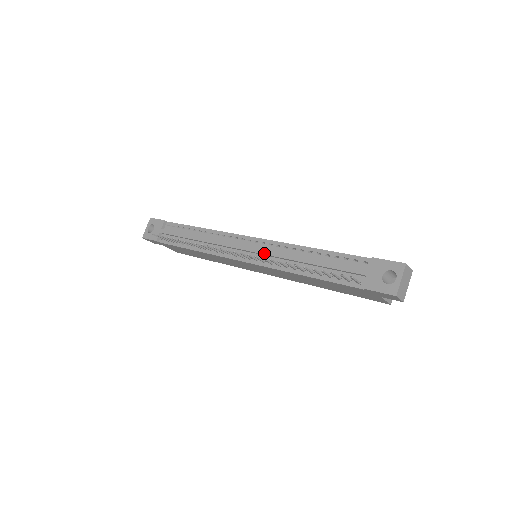
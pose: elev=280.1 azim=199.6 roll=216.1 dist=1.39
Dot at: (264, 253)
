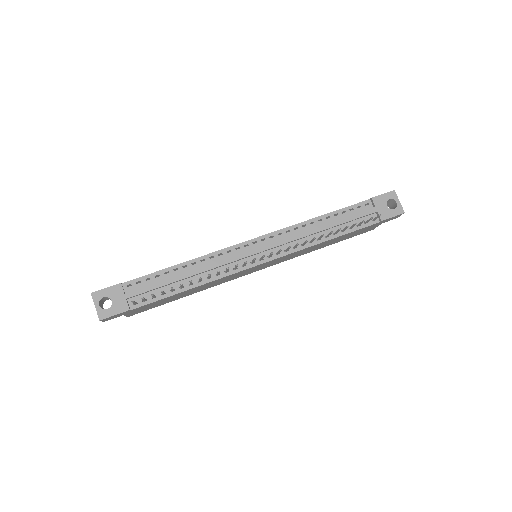
Dot at: (283, 243)
